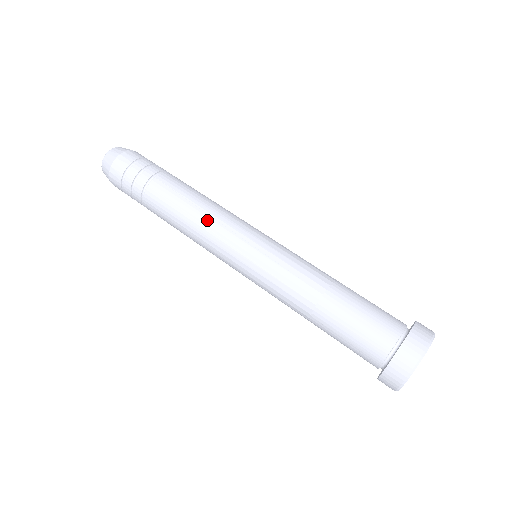
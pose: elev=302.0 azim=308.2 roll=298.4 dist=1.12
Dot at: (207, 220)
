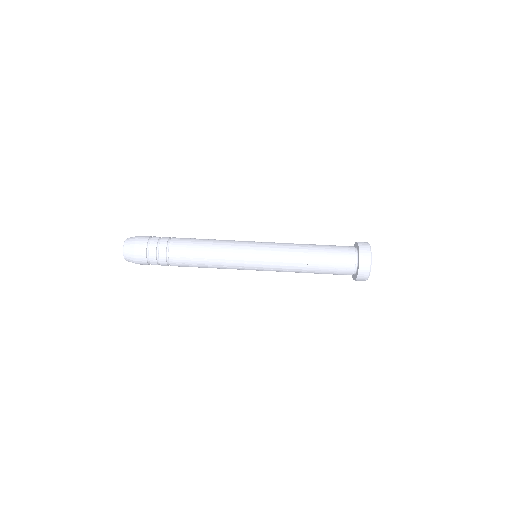
Dot at: (220, 264)
